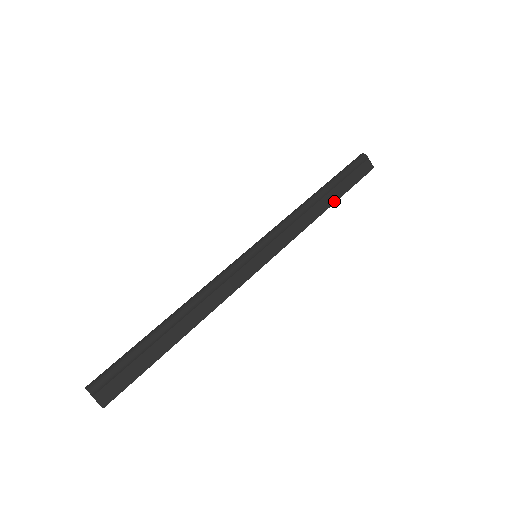
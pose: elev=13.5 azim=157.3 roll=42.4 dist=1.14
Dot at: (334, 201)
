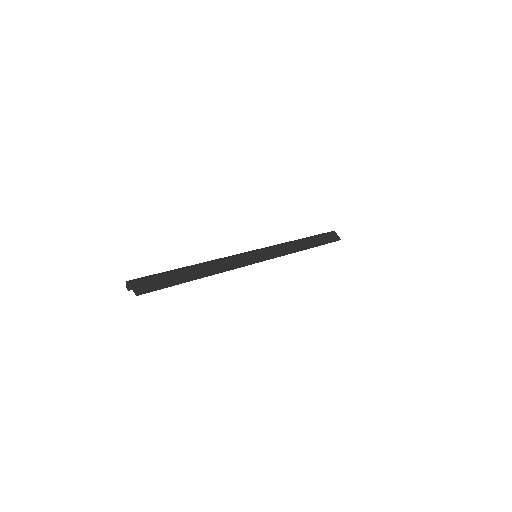
Dot at: (313, 247)
